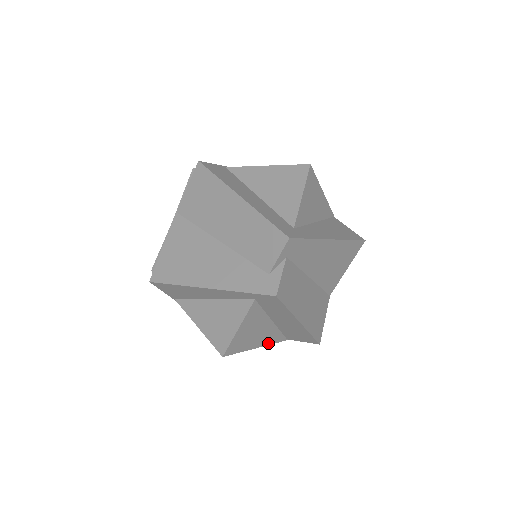
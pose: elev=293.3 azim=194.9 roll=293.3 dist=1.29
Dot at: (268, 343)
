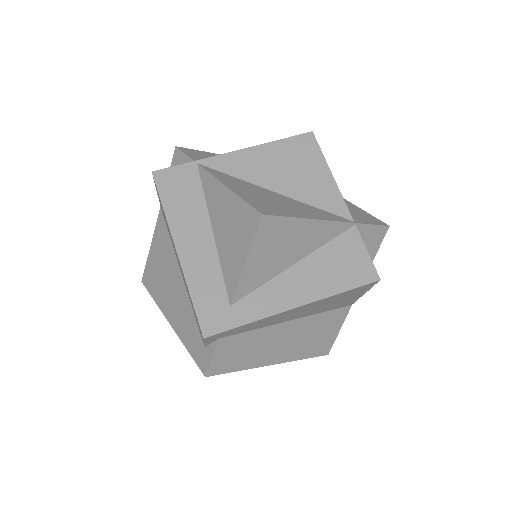
Dot at: occluded
